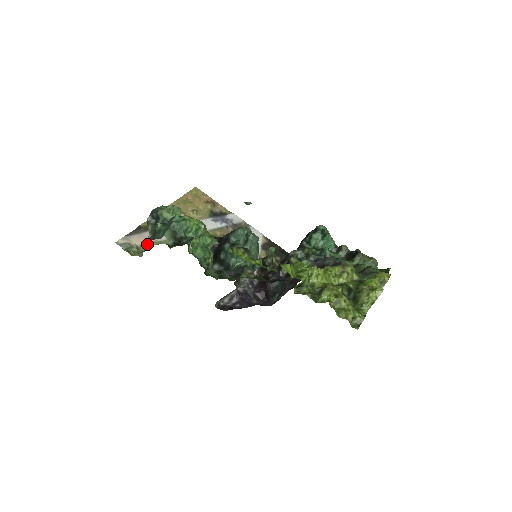
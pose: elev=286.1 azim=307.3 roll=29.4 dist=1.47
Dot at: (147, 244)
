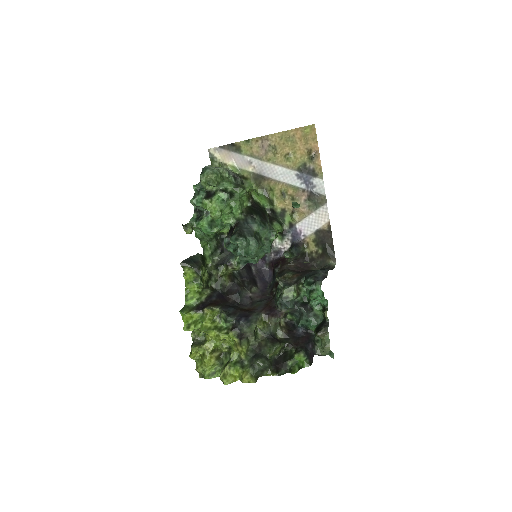
Dot at: (225, 167)
